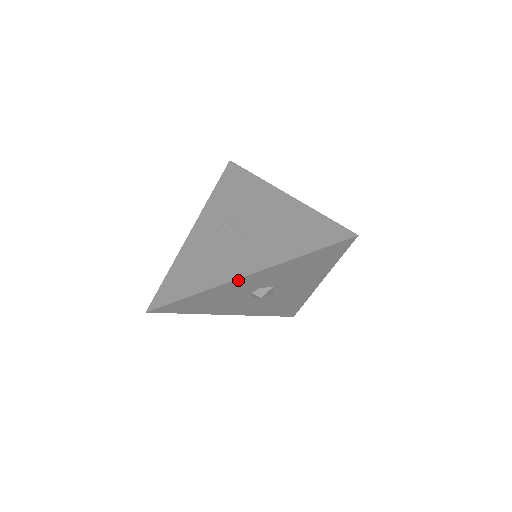
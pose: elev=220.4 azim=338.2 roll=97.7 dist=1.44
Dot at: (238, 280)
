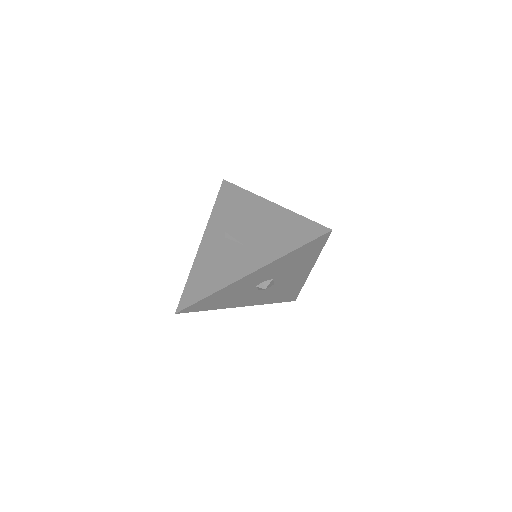
Dot at: (244, 278)
